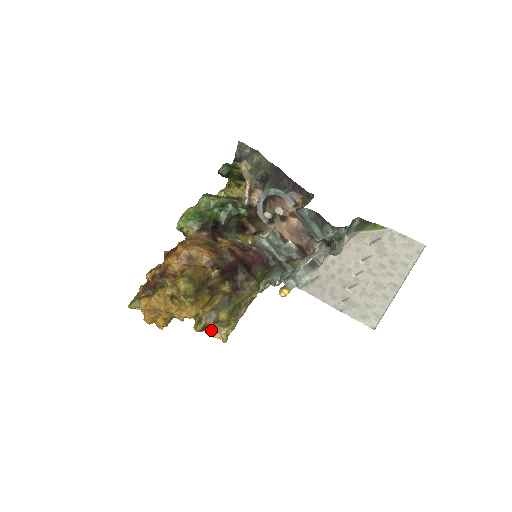
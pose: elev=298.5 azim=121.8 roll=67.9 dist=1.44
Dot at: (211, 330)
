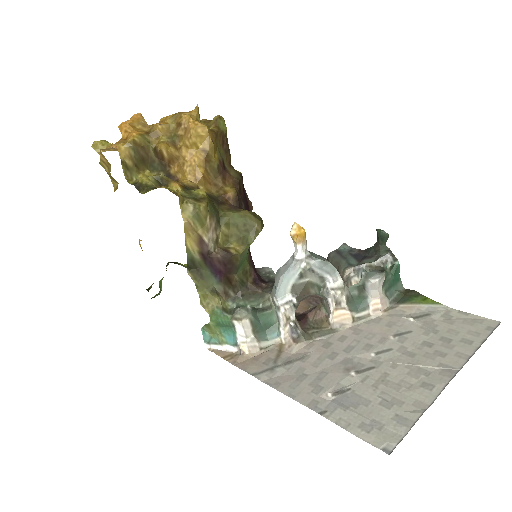
Dot at: occluded
